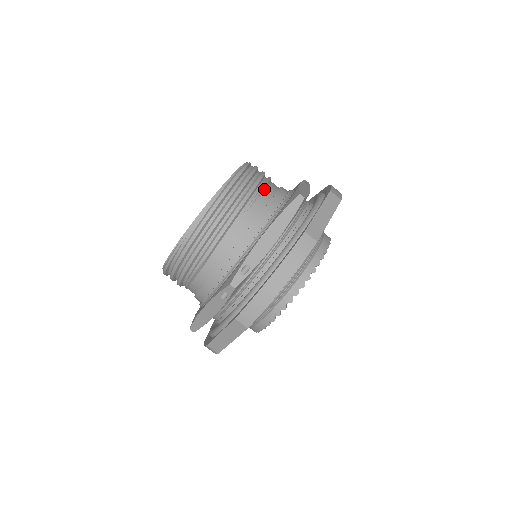
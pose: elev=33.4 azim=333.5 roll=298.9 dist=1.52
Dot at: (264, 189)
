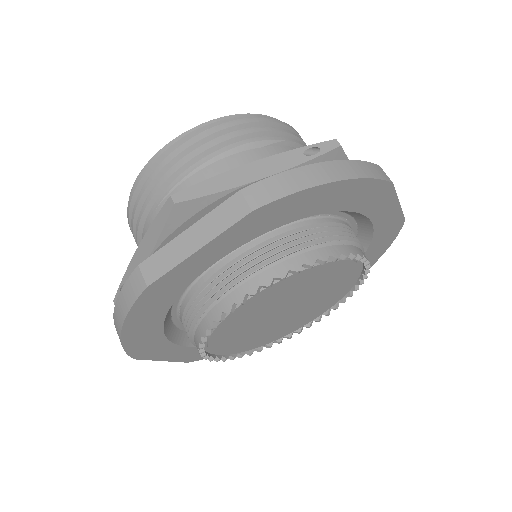
Dot at: (198, 170)
